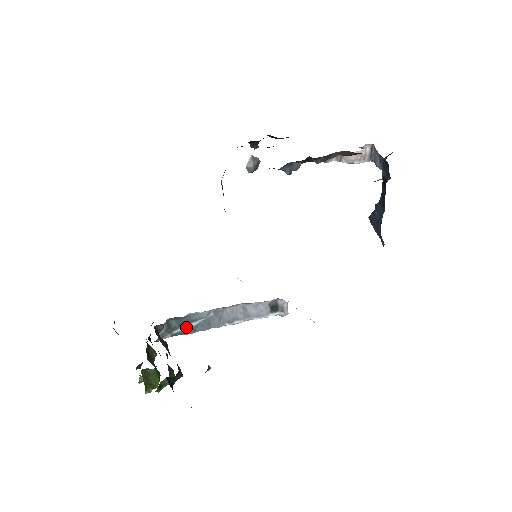
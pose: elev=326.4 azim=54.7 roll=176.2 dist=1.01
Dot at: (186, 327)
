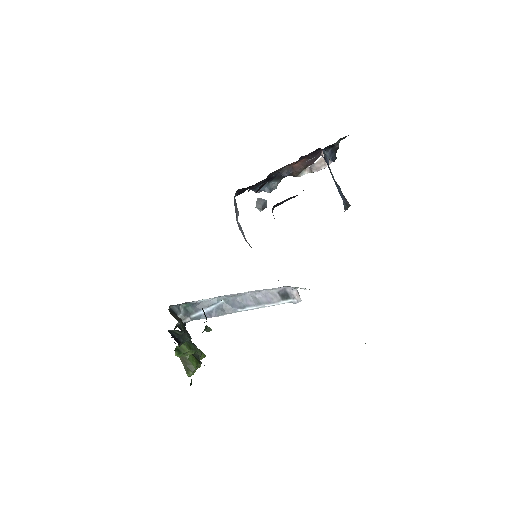
Dot at: (202, 312)
